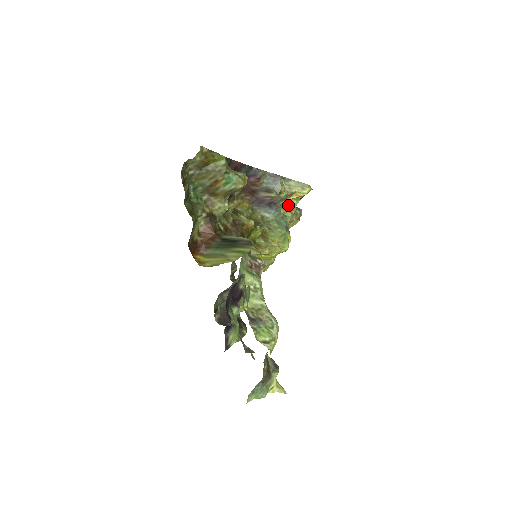
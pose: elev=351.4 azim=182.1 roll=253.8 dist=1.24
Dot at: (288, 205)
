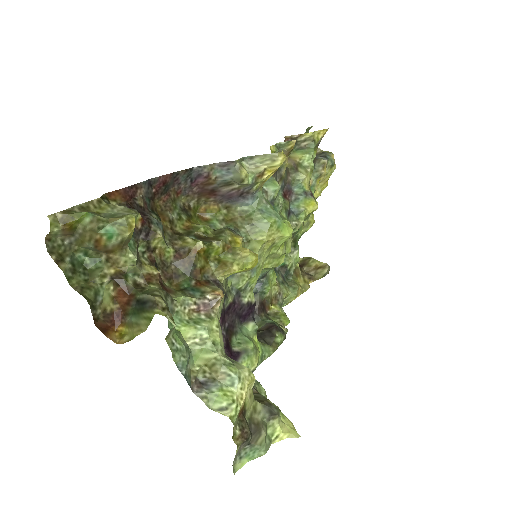
Dot at: (298, 165)
